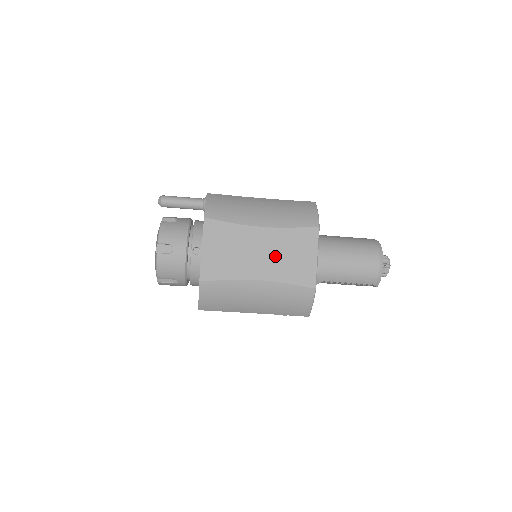
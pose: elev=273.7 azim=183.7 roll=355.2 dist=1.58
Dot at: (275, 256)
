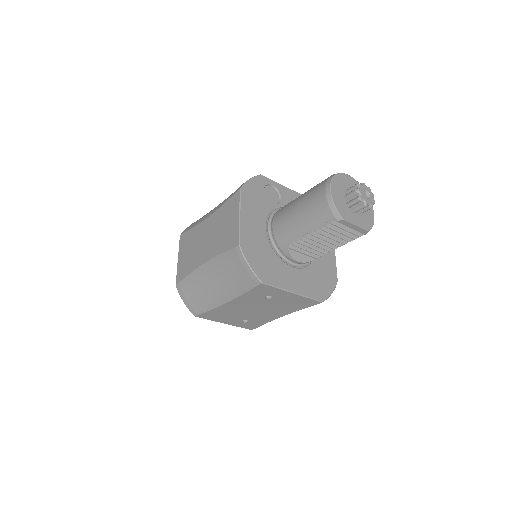
Dot at: (214, 236)
